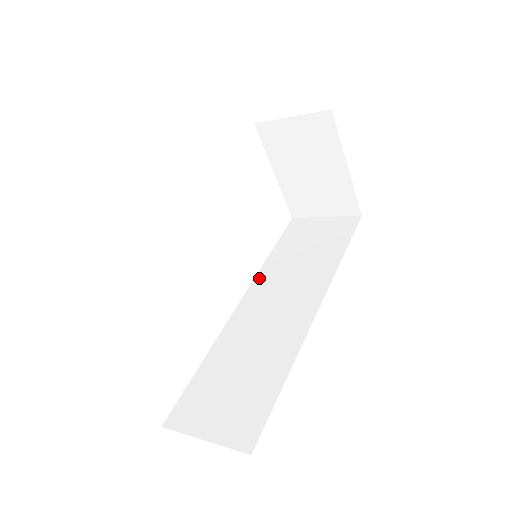
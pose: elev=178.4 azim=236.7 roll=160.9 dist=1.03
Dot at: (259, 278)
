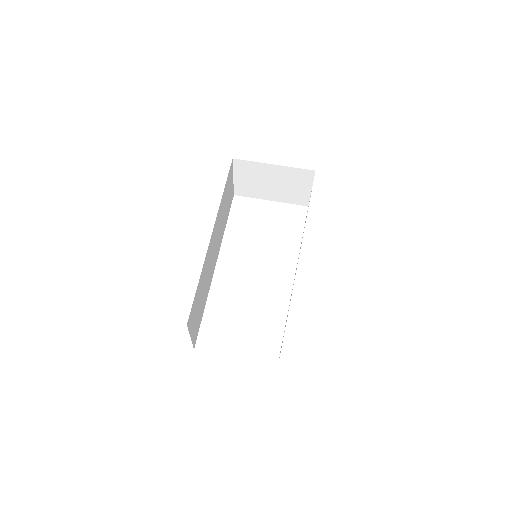
Dot at: occluded
